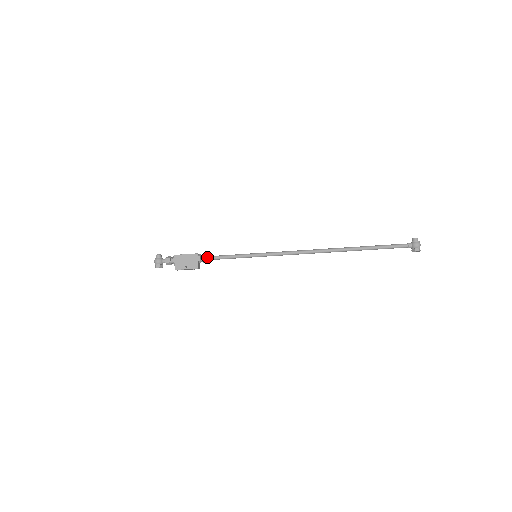
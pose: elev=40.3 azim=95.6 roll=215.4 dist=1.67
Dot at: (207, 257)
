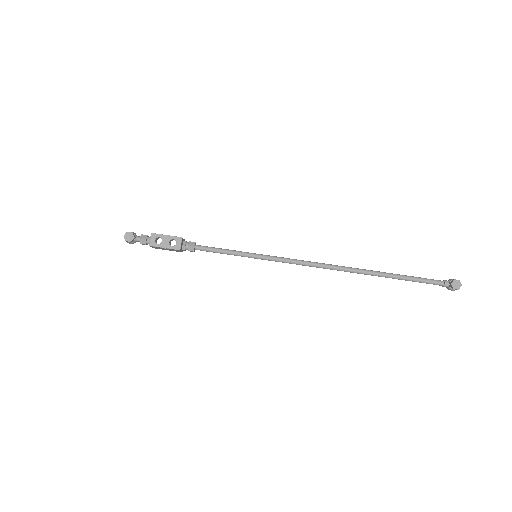
Dot at: (195, 243)
